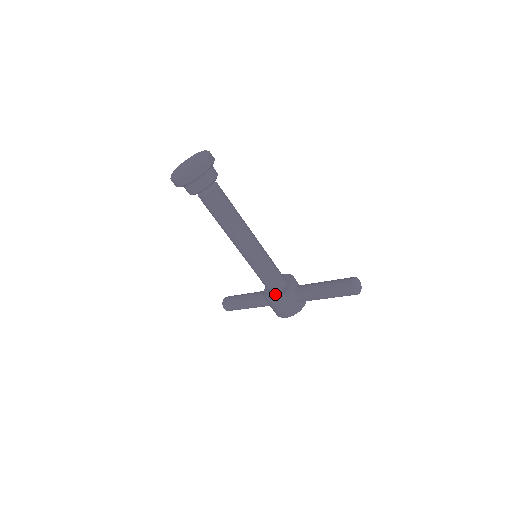
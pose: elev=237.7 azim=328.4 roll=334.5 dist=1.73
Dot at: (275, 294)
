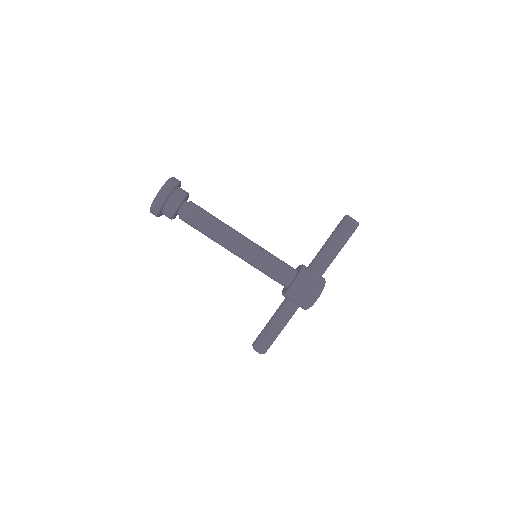
Dot at: (292, 281)
